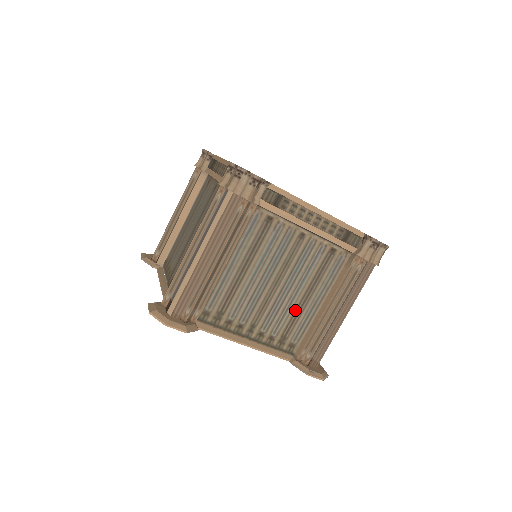
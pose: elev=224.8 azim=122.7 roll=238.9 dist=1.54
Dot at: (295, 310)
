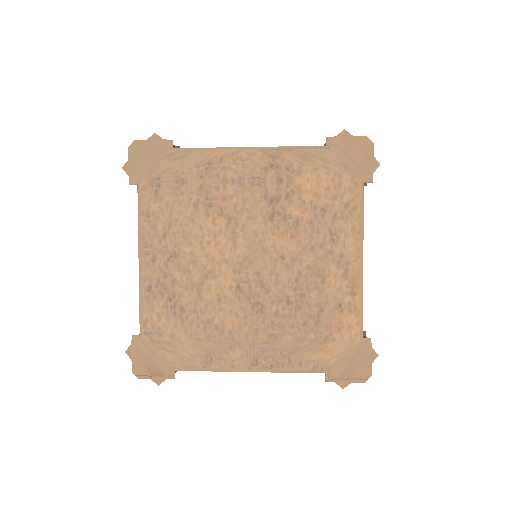
Dot at: occluded
